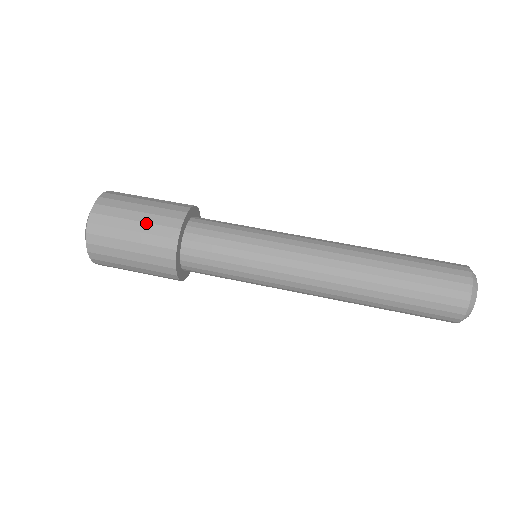
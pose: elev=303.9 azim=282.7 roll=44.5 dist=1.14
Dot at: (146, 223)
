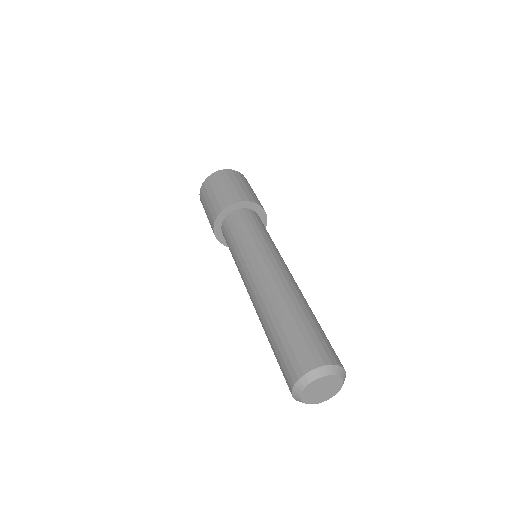
Dot at: (242, 188)
